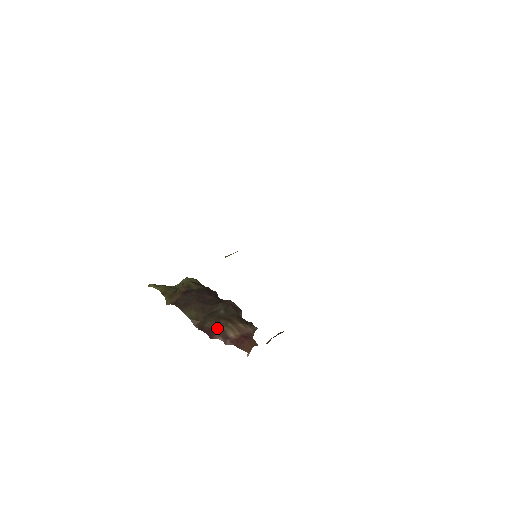
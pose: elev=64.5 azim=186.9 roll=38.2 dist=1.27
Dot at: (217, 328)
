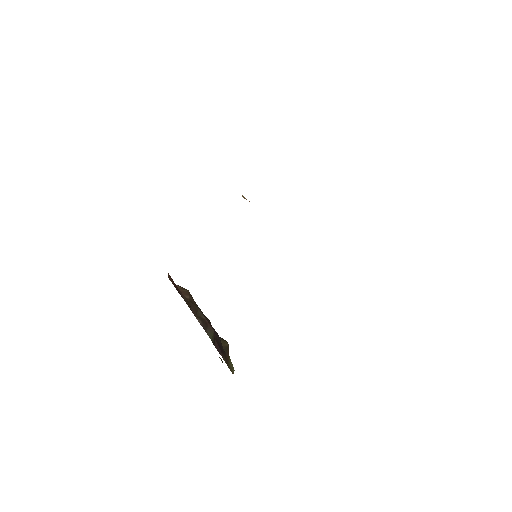
Dot at: occluded
